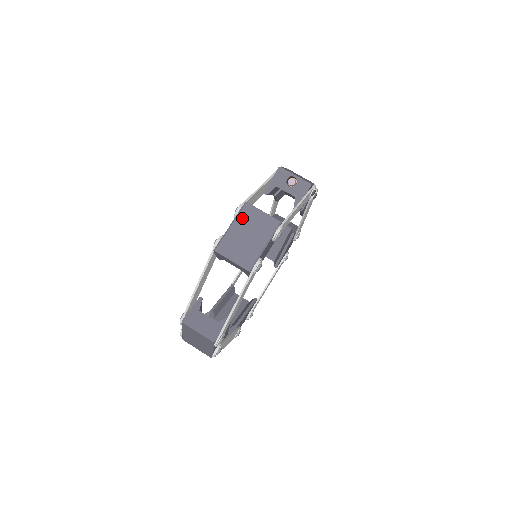
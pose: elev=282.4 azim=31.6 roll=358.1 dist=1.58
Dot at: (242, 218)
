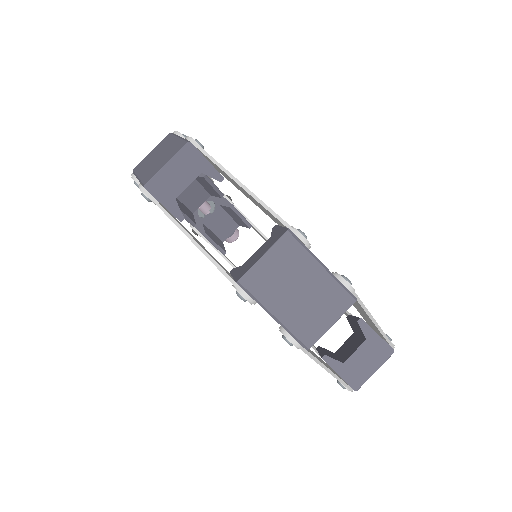
Dot at: (140, 168)
